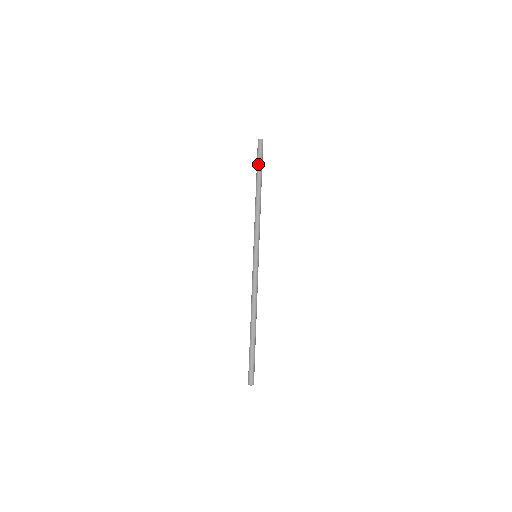
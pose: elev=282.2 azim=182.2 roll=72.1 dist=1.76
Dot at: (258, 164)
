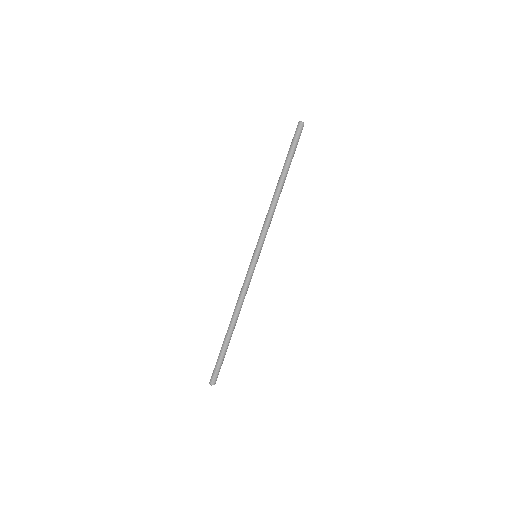
Dot at: (290, 152)
